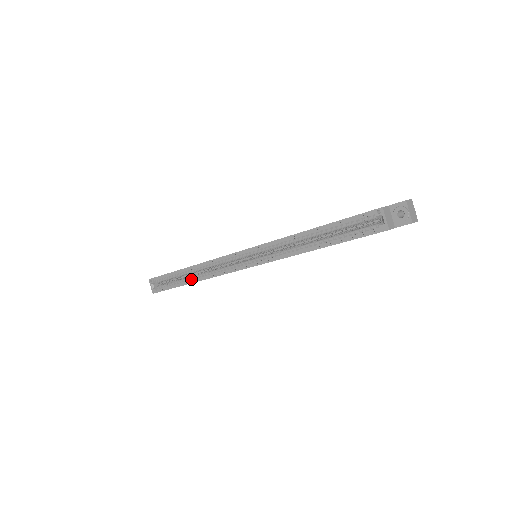
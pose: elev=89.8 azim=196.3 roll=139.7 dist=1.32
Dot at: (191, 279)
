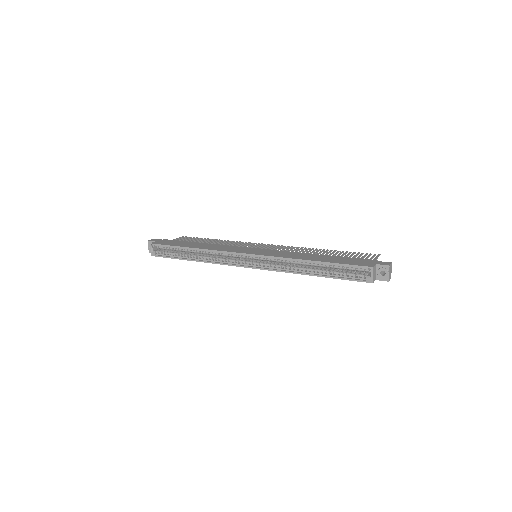
Dot at: (194, 257)
